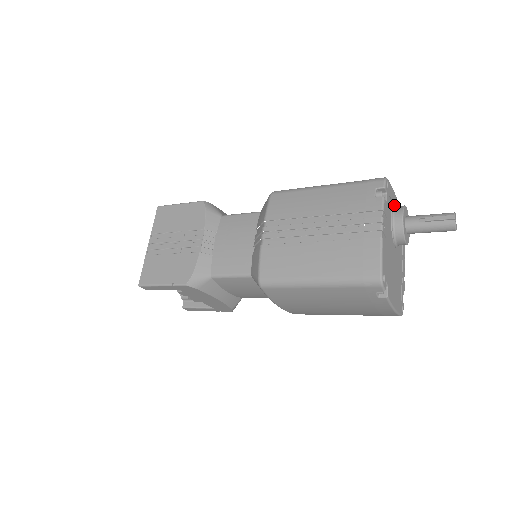
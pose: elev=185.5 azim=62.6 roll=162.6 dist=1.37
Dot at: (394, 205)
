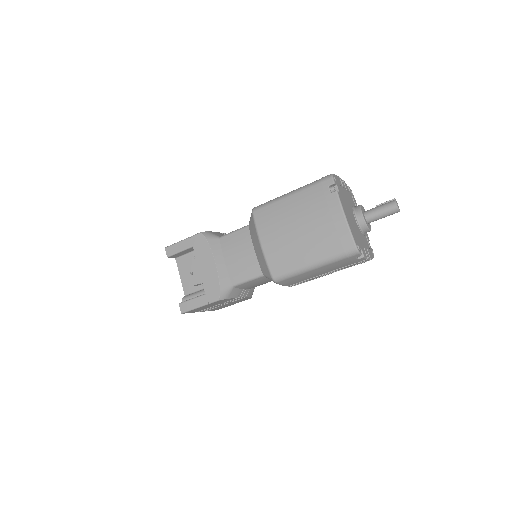
Dot at: occluded
